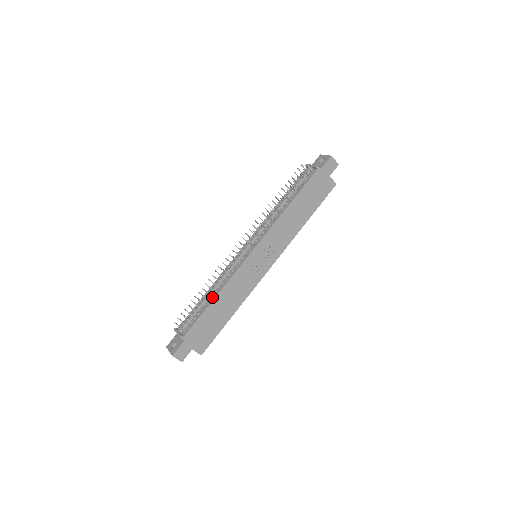
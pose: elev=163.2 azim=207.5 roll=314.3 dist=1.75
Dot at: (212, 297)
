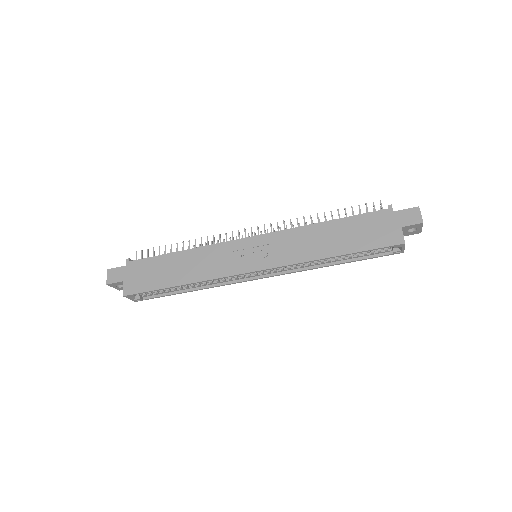
Dot at: (183, 252)
